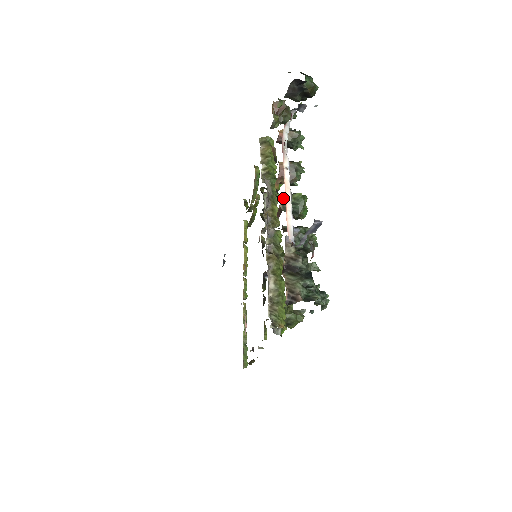
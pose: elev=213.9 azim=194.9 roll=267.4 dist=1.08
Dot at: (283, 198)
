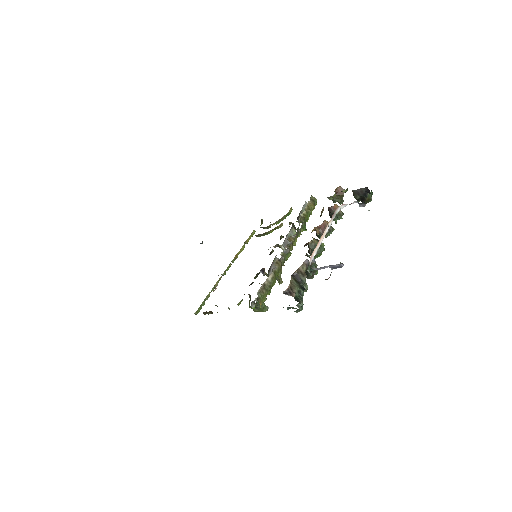
Dot at: (315, 239)
